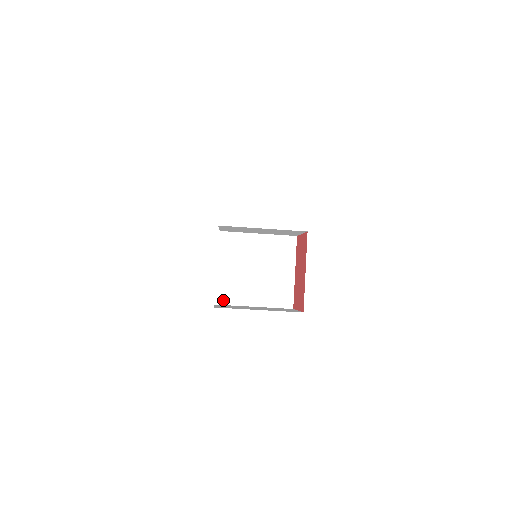
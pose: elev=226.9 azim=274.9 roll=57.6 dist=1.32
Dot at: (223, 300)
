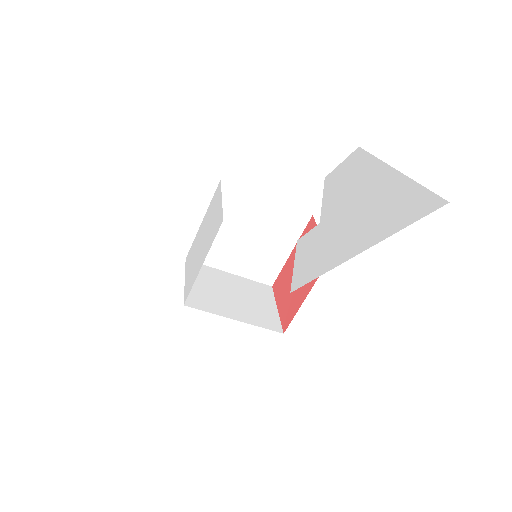
Dot at: occluded
